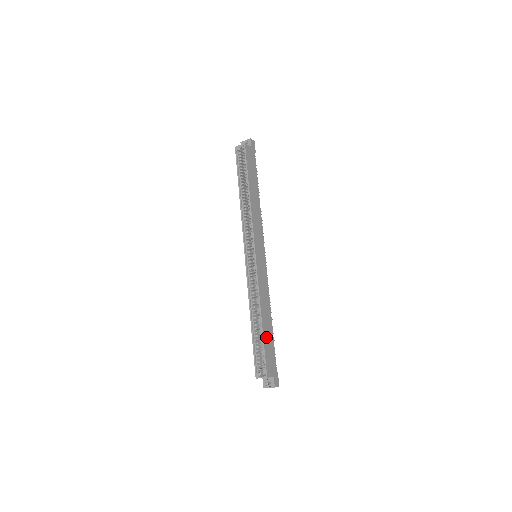
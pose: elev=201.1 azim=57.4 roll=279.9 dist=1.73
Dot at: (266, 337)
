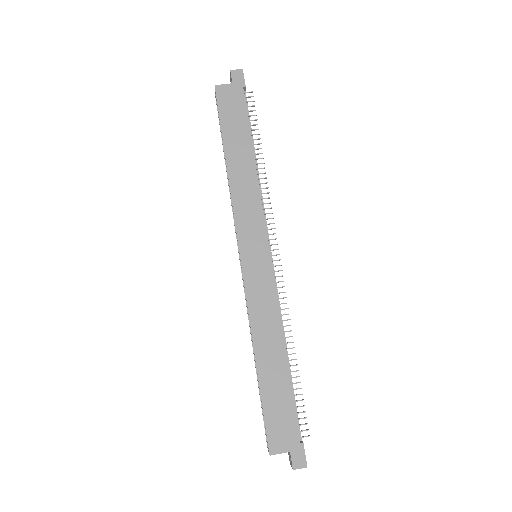
Dot at: (269, 388)
